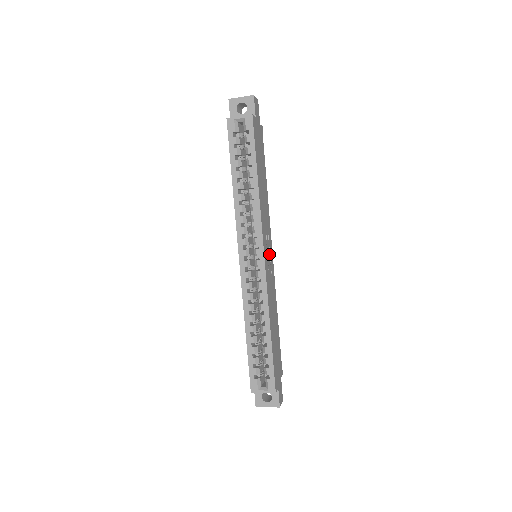
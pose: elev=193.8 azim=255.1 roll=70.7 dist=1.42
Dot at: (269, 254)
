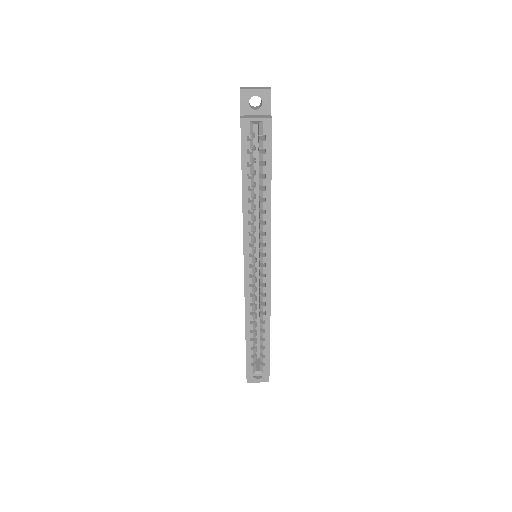
Dot at: occluded
